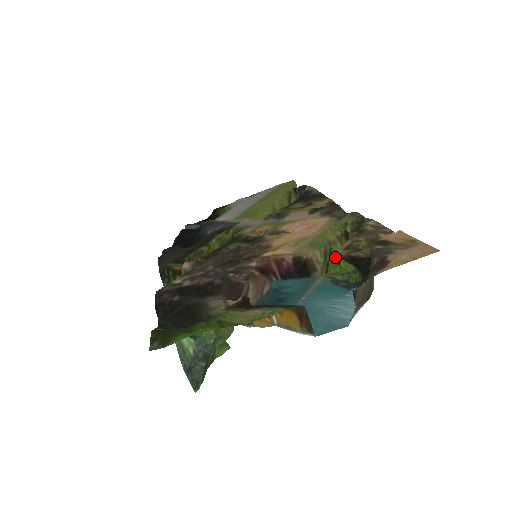
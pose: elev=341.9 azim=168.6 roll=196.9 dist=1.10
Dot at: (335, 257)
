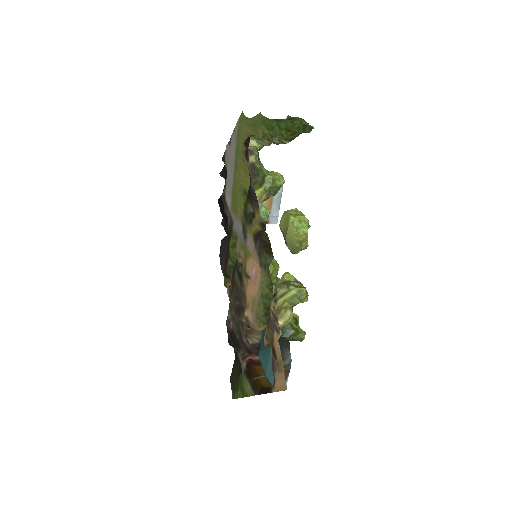
Dot at: occluded
